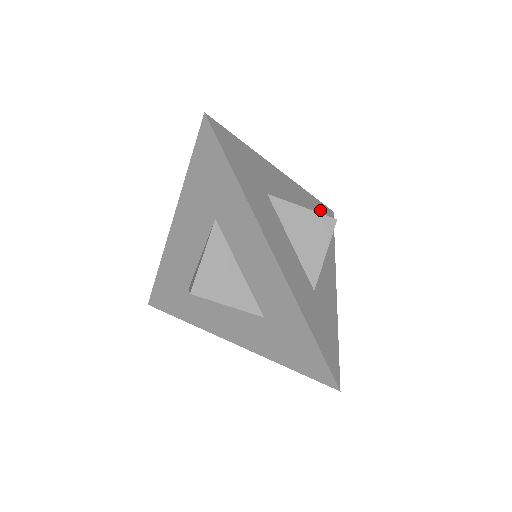
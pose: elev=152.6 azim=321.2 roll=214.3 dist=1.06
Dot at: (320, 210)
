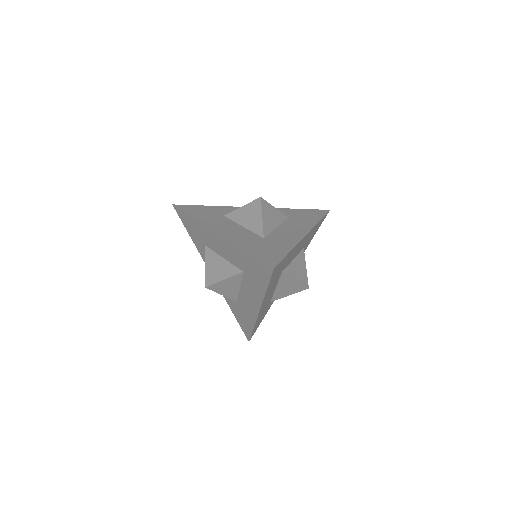
Dot at: occluded
